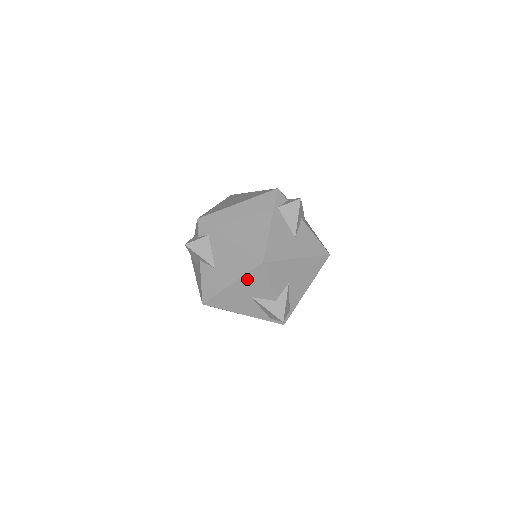
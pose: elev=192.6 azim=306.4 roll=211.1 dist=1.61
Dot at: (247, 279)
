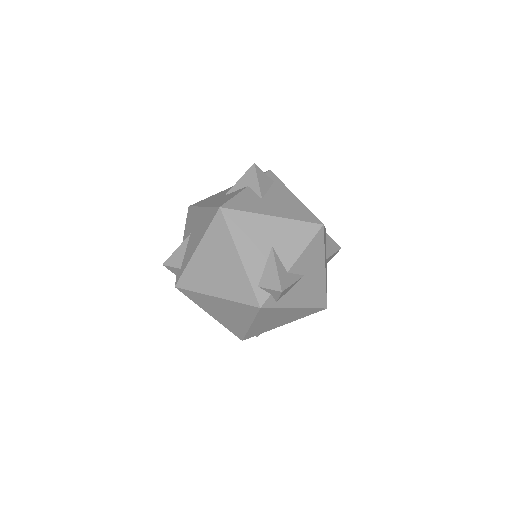
Dot at: (292, 225)
